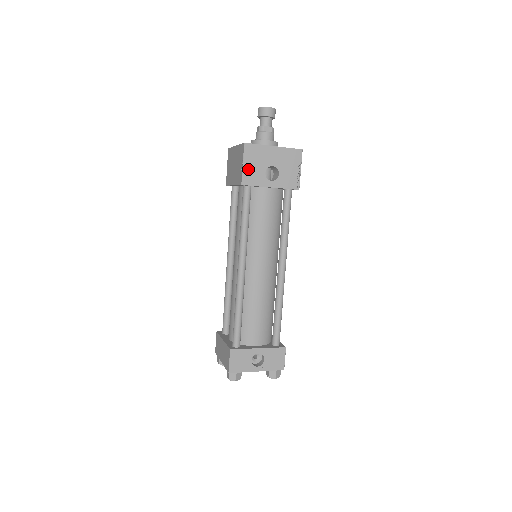
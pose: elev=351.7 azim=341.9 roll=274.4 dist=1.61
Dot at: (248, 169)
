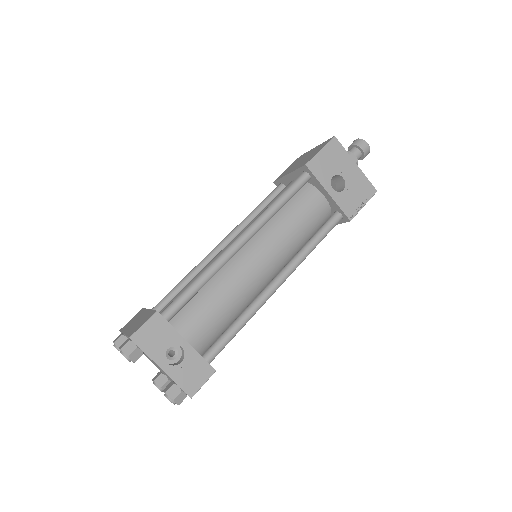
Dot at: (321, 158)
